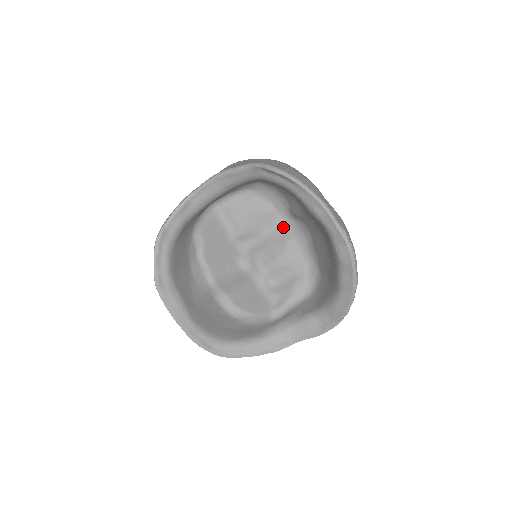
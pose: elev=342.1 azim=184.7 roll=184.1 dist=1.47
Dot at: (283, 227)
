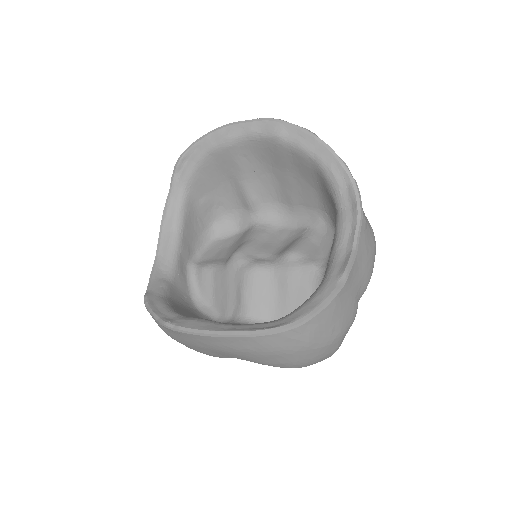
Dot at: (260, 228)
